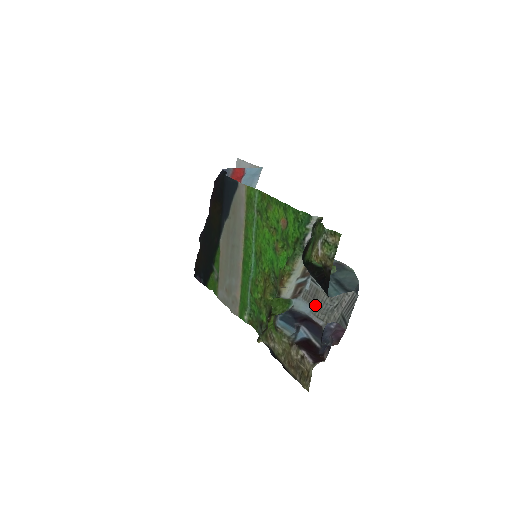
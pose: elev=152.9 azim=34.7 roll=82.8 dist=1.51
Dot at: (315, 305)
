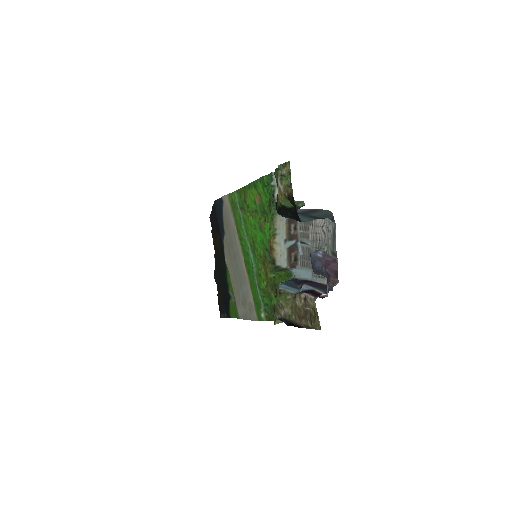
Dot at: occluded
